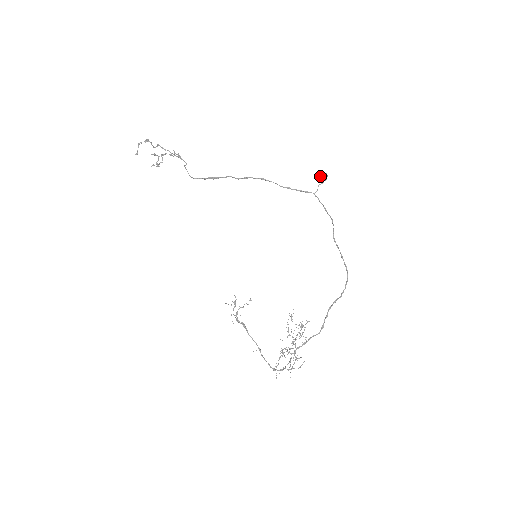
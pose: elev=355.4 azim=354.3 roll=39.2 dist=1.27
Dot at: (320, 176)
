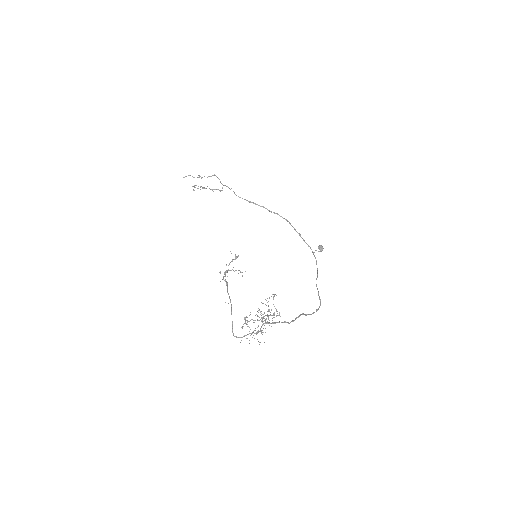
Dot at: (319, 246)
